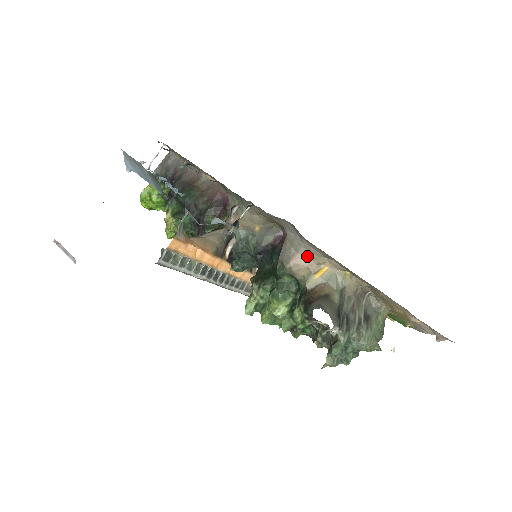
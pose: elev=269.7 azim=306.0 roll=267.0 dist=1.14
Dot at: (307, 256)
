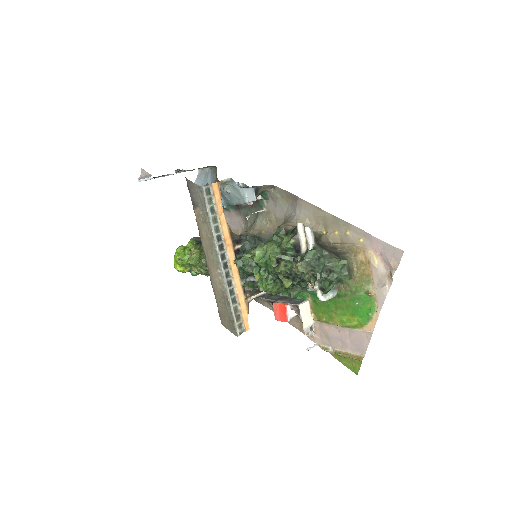
Dot at: occluded
